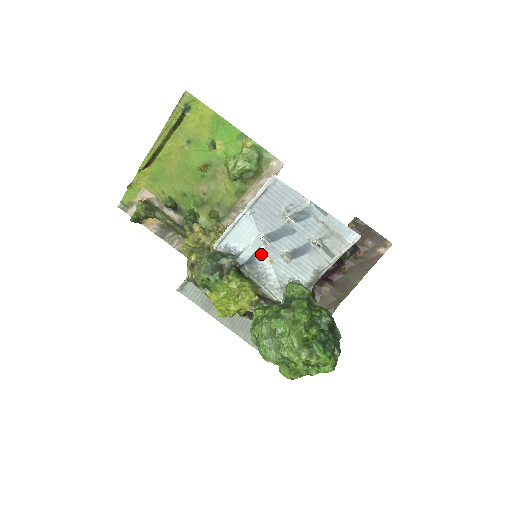
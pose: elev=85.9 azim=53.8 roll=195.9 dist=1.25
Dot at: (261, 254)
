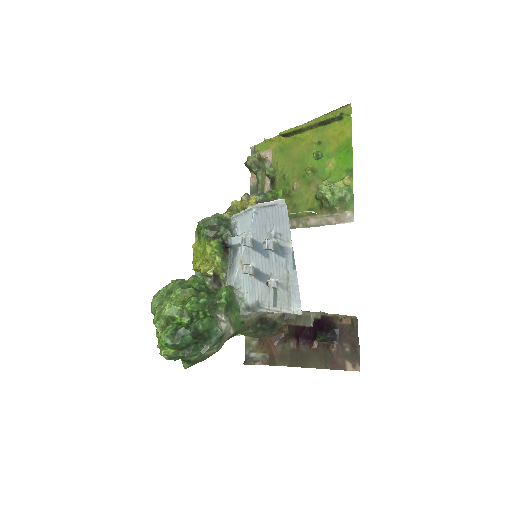
Dot at: (241, 250)
